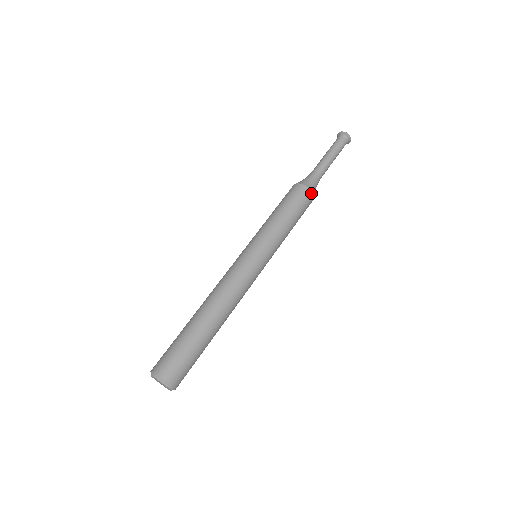
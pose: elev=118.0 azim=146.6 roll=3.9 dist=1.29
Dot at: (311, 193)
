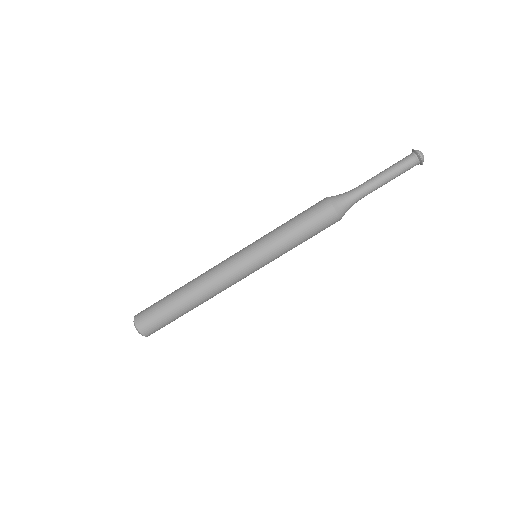
Dot at: (335, 213)
